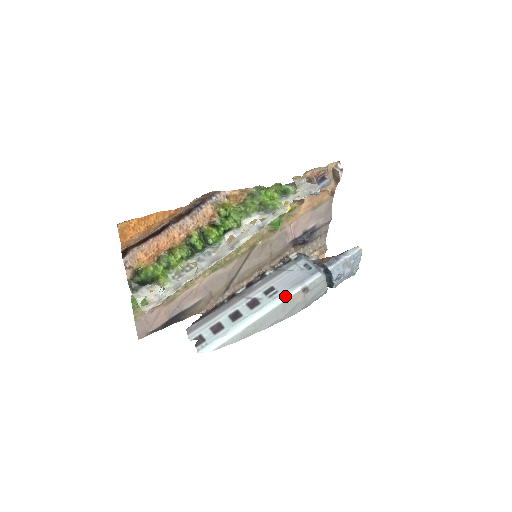
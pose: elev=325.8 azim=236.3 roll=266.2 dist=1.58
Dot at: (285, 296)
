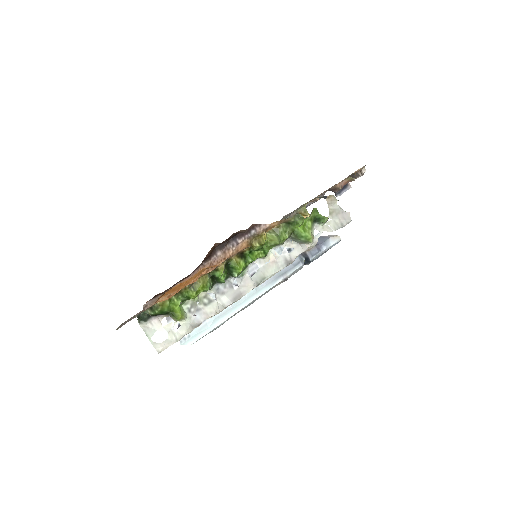
Dot at: (268, 287)
